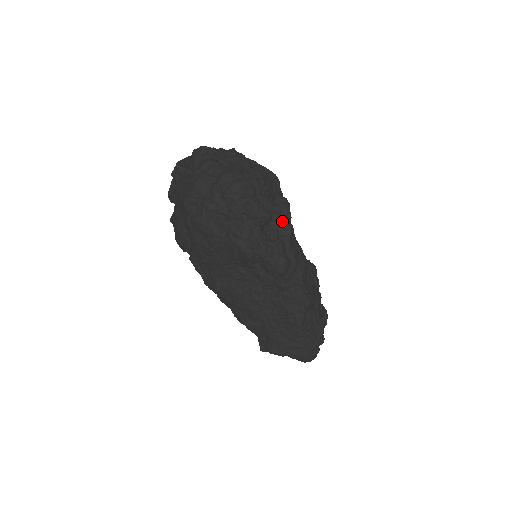
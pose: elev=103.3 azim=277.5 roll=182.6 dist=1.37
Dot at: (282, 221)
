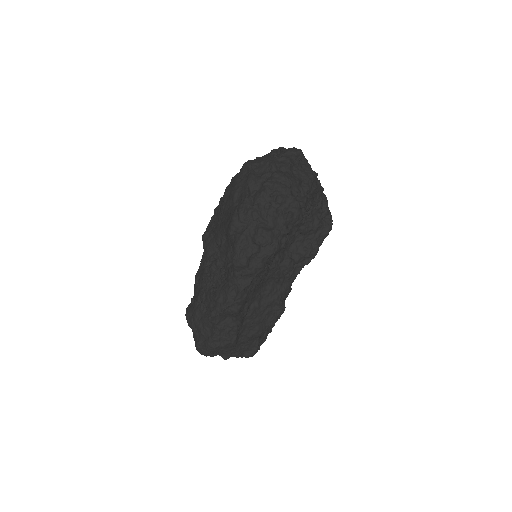
Dot at: (277, 240)
